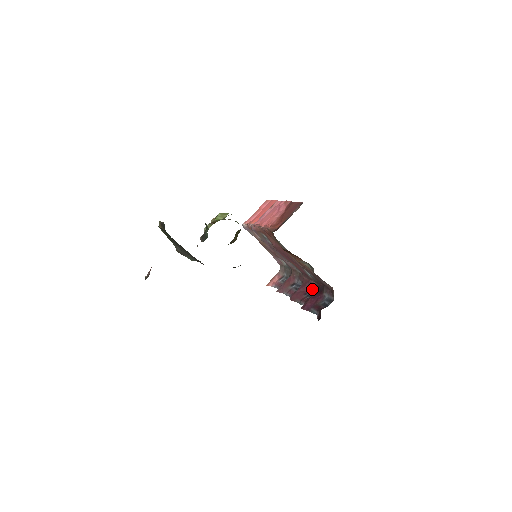
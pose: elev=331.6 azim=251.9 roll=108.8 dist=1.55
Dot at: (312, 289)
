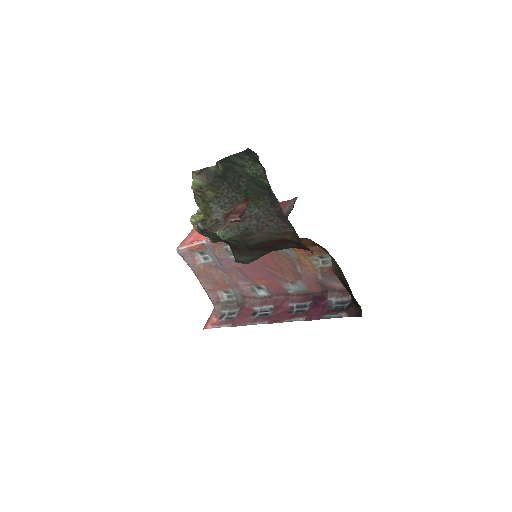
Dot at: (298, 305)
